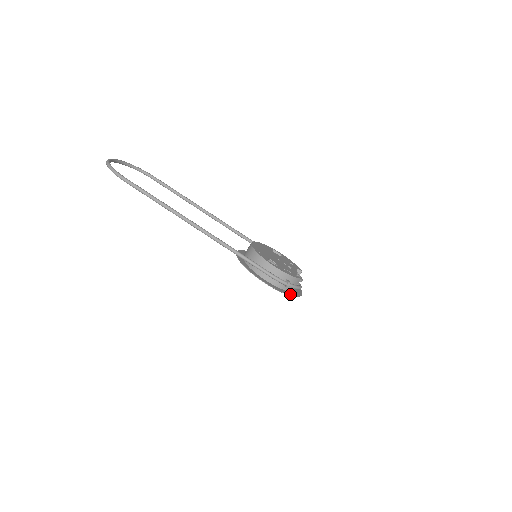
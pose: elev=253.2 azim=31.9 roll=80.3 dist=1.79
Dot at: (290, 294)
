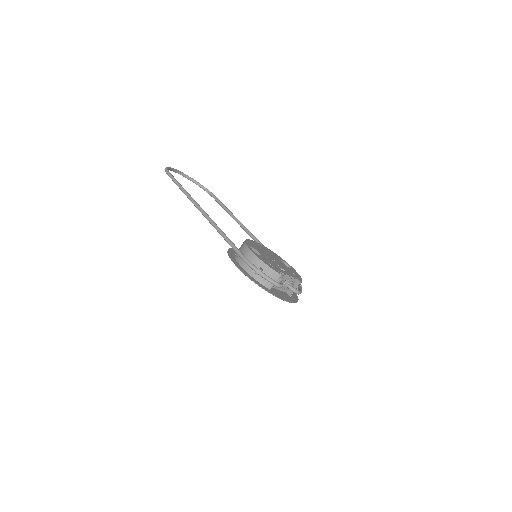
Dot at: (262, 286)
